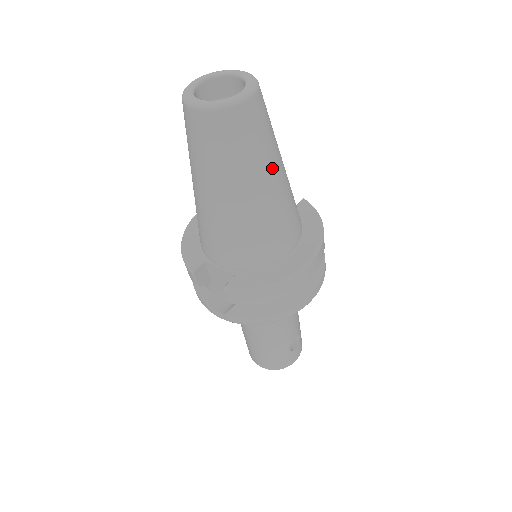
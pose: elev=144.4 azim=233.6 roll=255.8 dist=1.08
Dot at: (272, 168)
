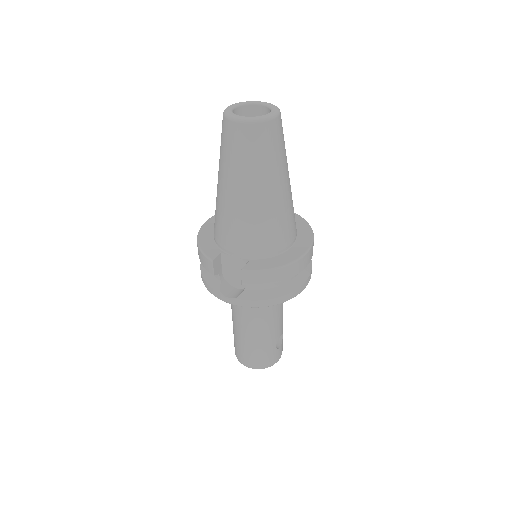
Dot at: (285, 173)
